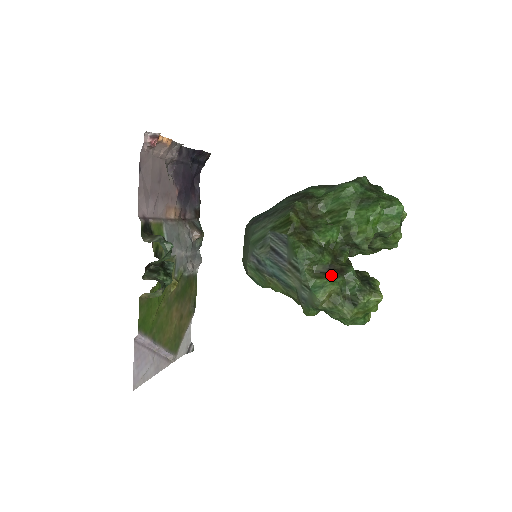
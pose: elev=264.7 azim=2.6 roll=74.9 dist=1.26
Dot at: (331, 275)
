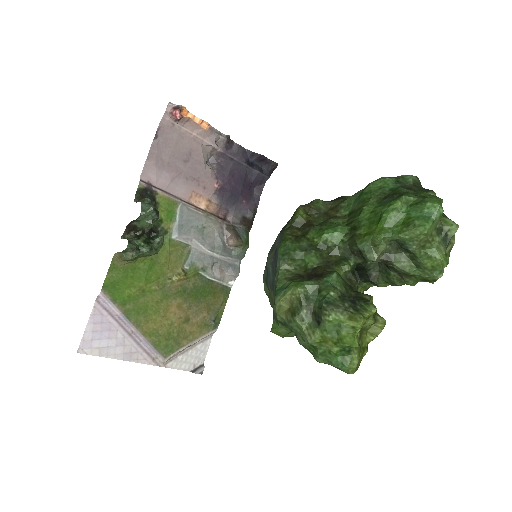
Dot at: (306, 279)
